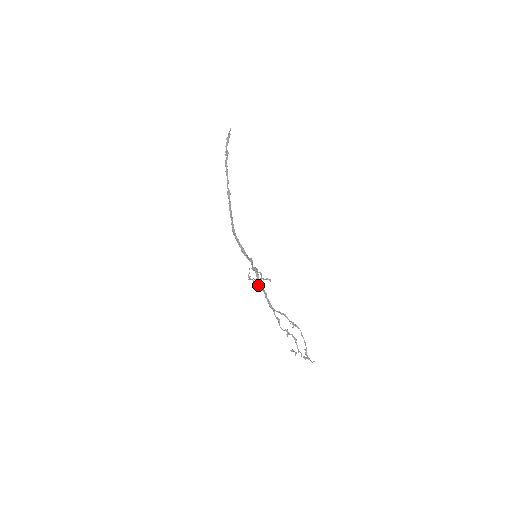
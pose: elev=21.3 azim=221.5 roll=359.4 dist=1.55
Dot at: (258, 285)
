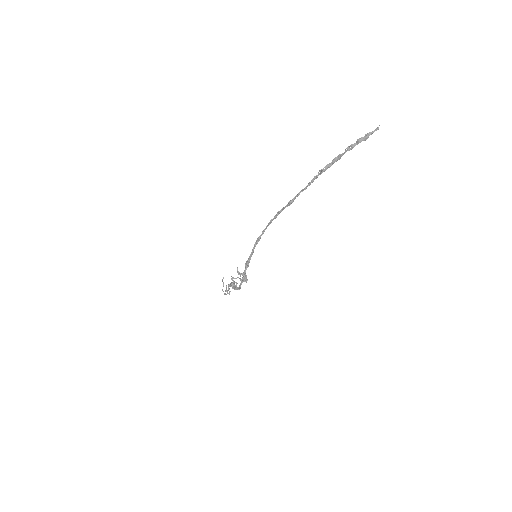
Dot at: (233, 288)
